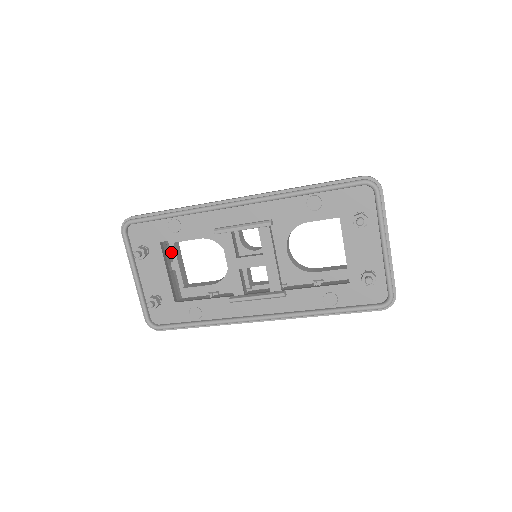
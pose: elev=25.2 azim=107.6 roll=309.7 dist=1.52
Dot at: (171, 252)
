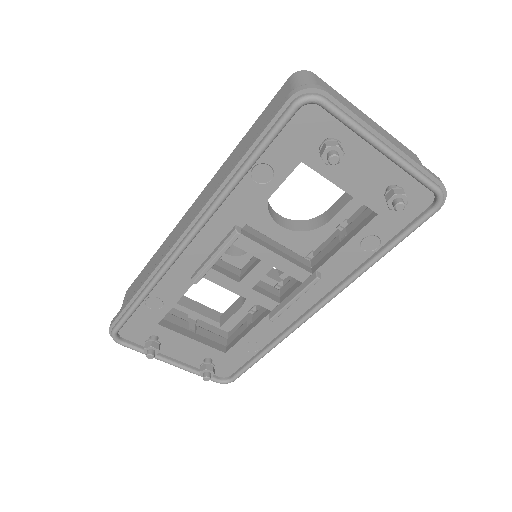
Dot at: (178, 309)
